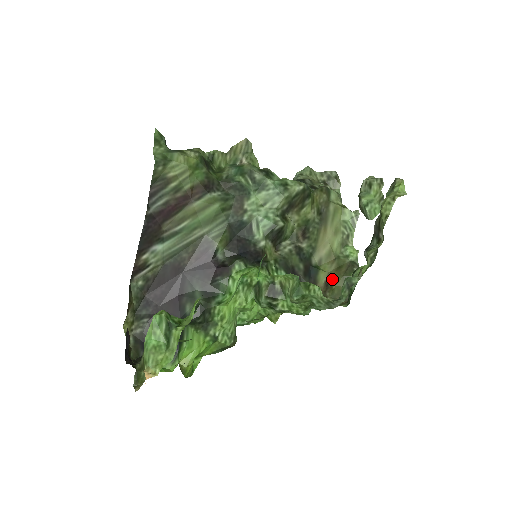
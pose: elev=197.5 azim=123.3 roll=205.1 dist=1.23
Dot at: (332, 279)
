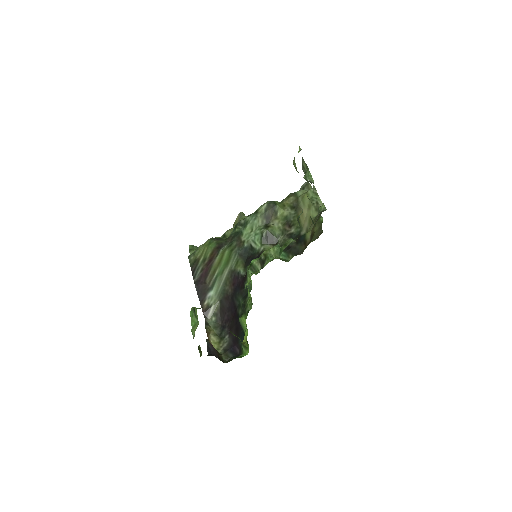
Dot at: (313, 231)
